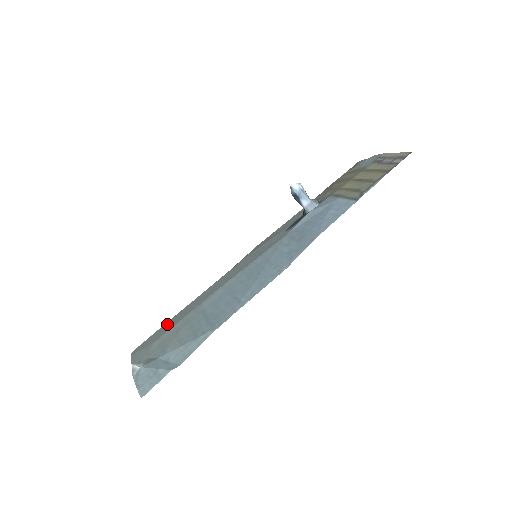
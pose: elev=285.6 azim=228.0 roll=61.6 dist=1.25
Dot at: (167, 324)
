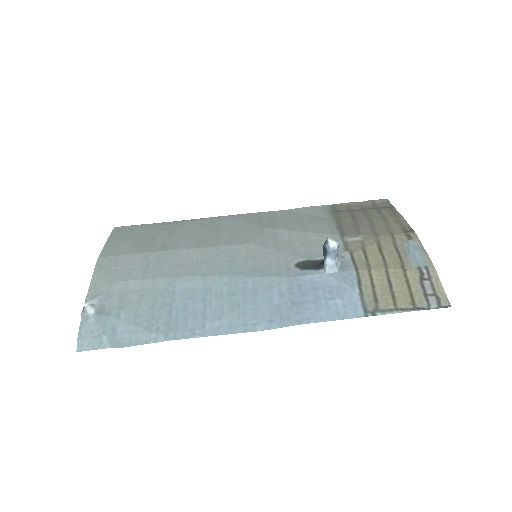
Dot at: (141, 259)
